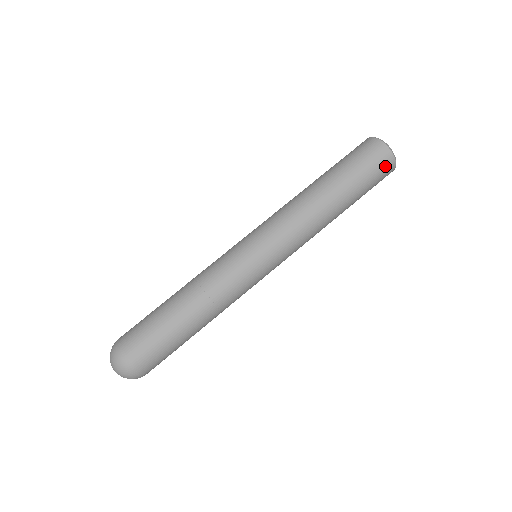
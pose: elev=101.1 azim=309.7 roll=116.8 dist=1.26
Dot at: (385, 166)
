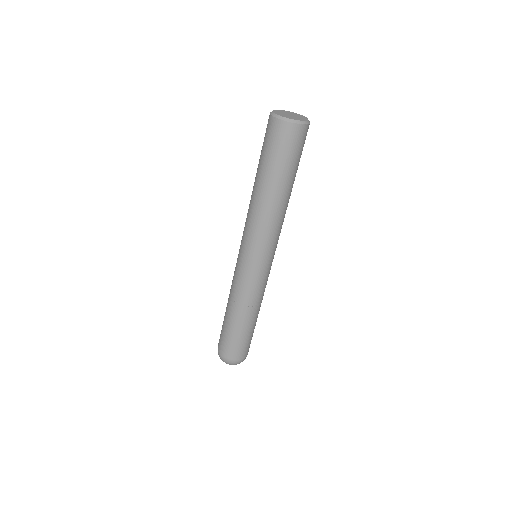
Dot at: (291, 136)
